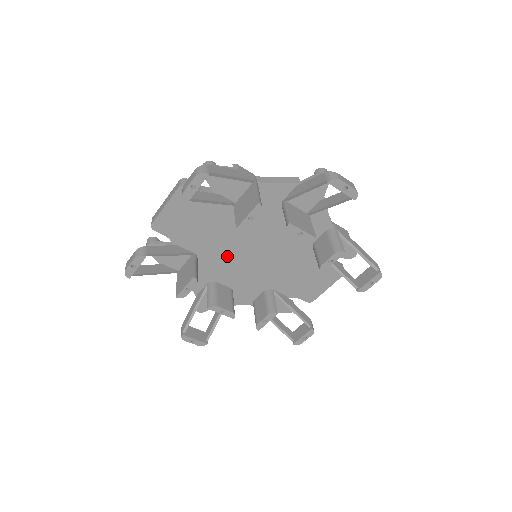
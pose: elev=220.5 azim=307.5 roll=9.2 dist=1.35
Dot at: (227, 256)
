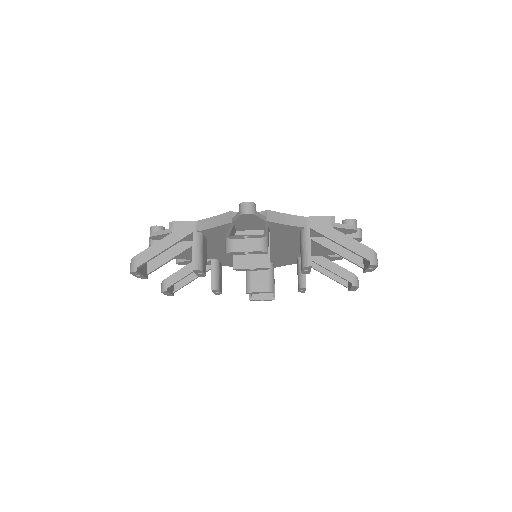
Dot at: occluded
